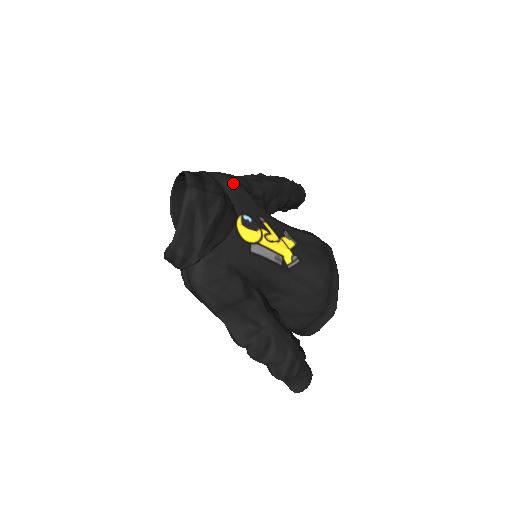
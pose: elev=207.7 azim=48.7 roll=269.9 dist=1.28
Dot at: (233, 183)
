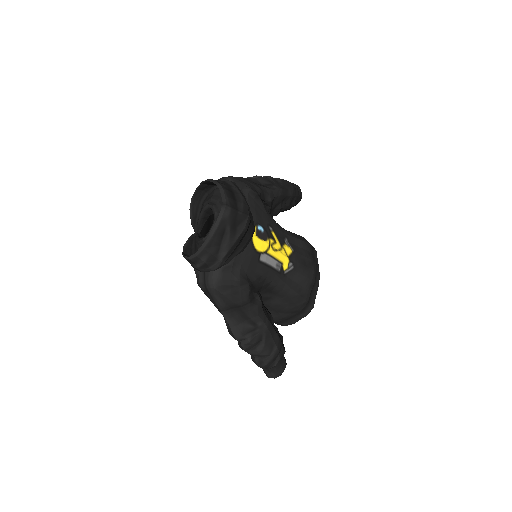
Dot at: (252, 192)
